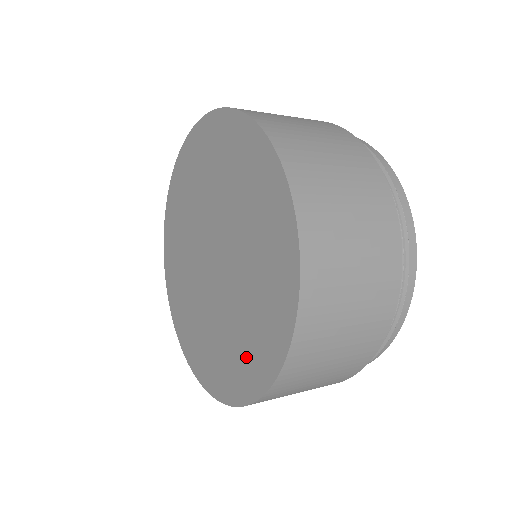
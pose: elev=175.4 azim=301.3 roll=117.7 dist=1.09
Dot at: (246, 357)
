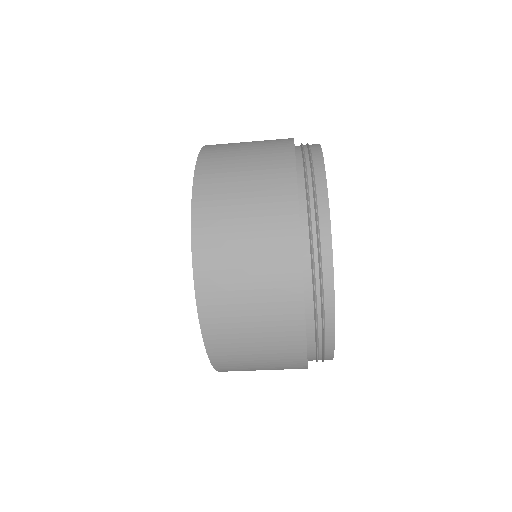
Dot at: occluded
